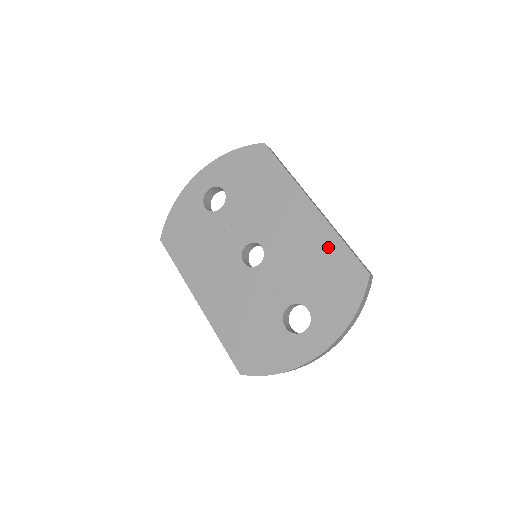
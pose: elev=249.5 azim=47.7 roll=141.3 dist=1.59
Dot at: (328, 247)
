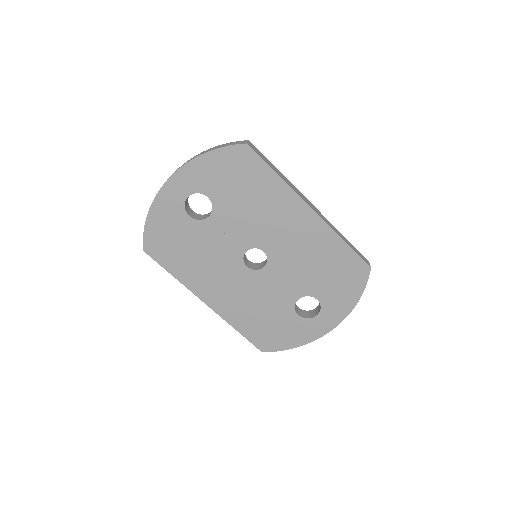
Dot at: (331, 249)
